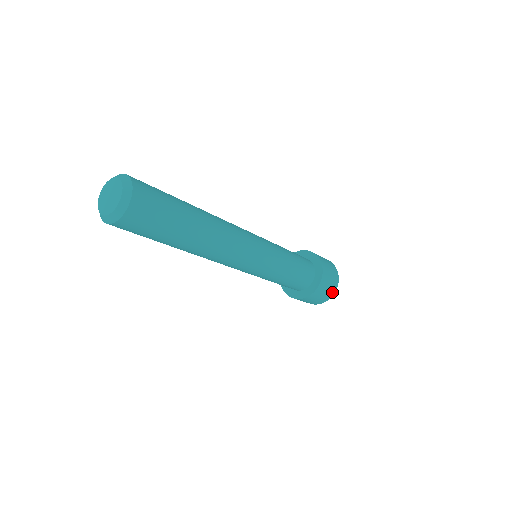
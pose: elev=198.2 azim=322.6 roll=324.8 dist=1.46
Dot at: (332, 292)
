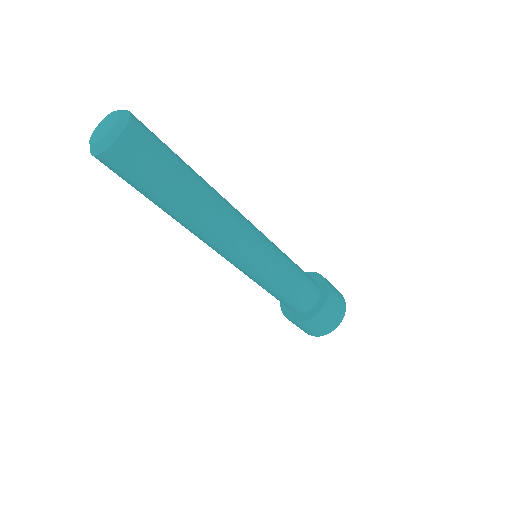
Dot at: (324, 332)
